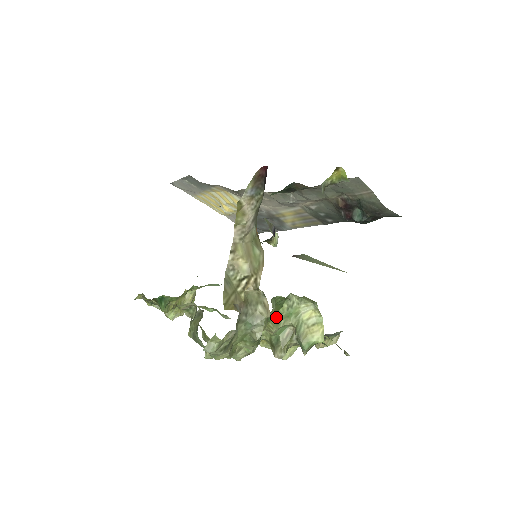
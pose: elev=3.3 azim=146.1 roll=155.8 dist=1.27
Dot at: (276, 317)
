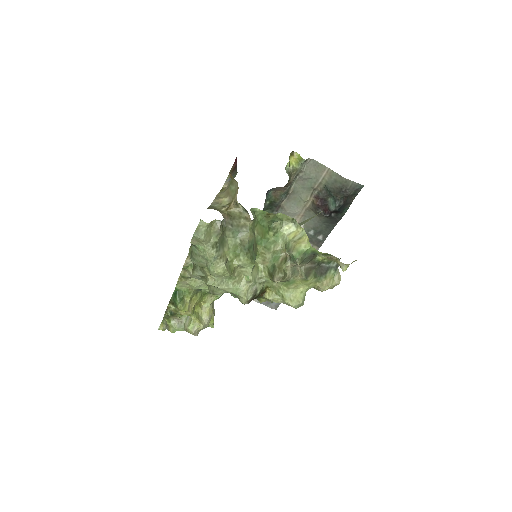
Dot at: (265, 243)
